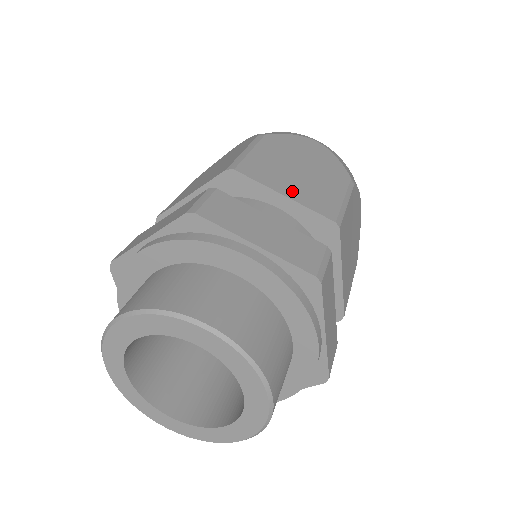
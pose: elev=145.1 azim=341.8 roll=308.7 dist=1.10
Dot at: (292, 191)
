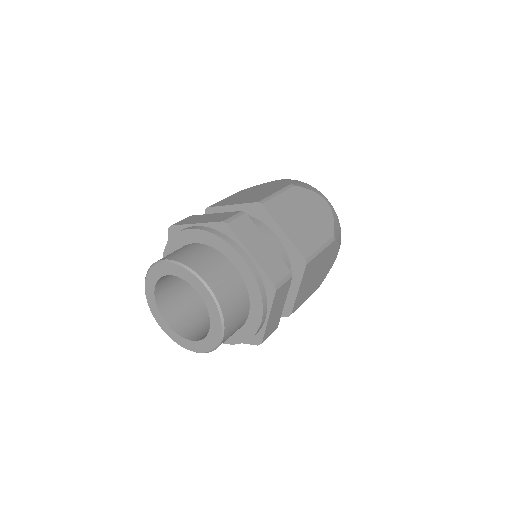
Dot at: (238, 202)
